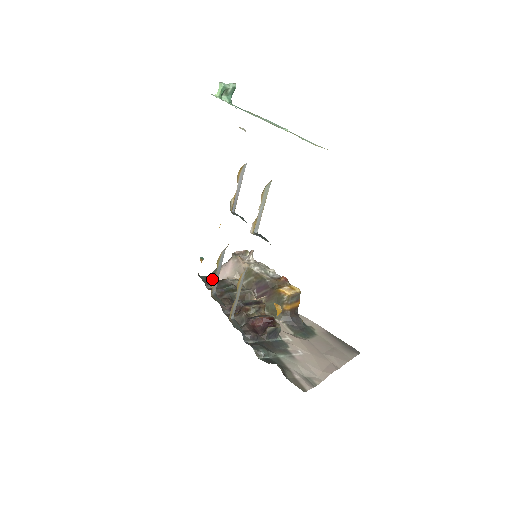
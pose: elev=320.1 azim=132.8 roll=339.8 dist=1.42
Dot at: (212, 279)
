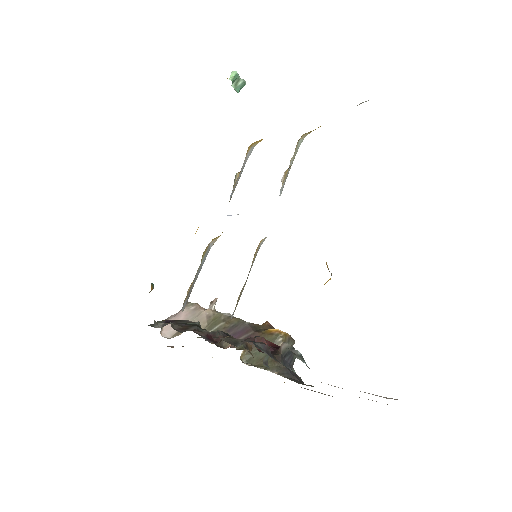
Dot at: occluded
